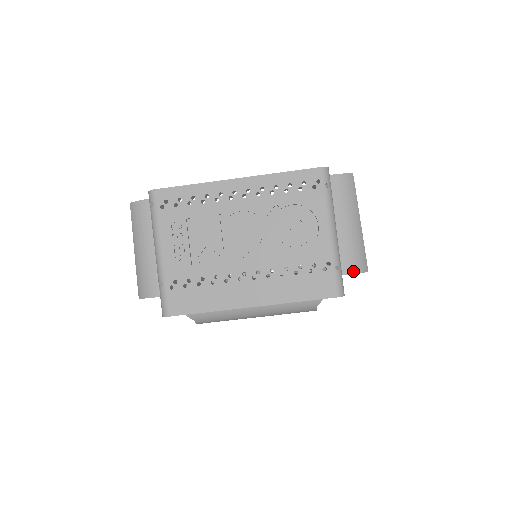
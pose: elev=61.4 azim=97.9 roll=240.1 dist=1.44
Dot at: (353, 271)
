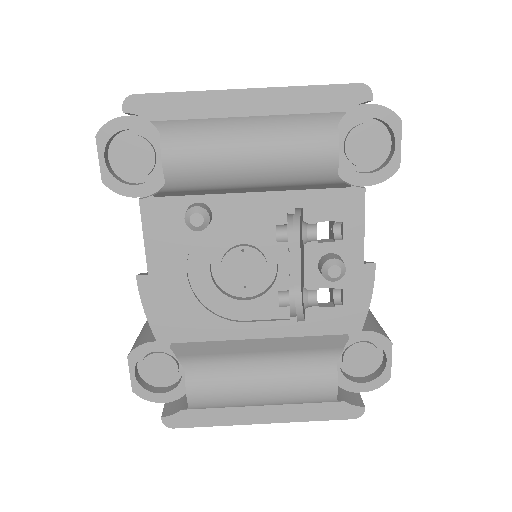
Dot at: (380, 105)
